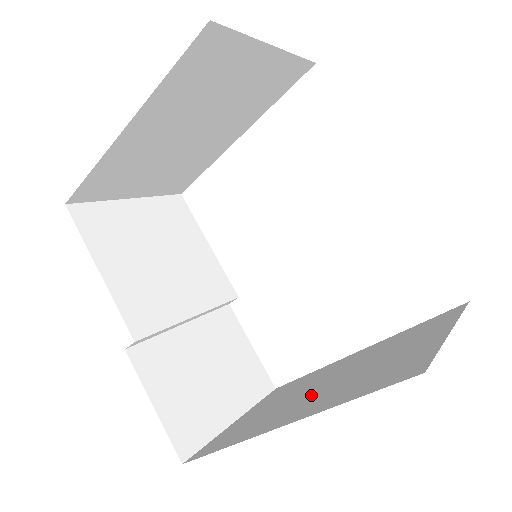
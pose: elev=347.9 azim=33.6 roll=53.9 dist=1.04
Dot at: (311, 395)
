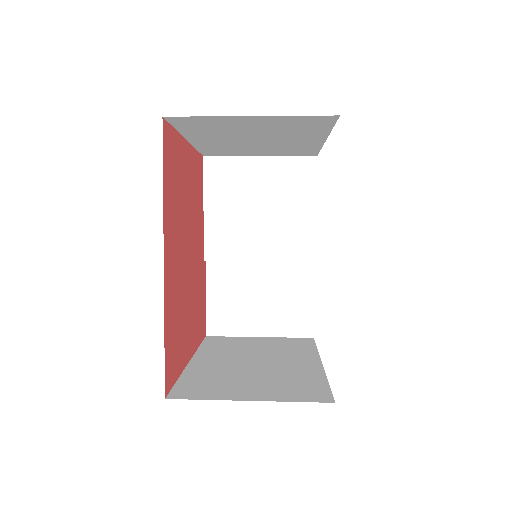
Dot at: (236, 361)
